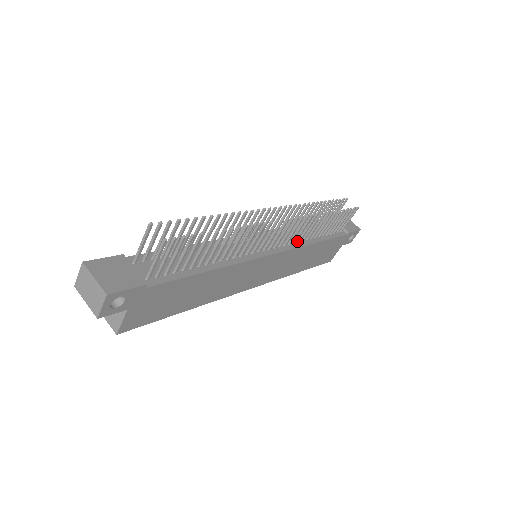
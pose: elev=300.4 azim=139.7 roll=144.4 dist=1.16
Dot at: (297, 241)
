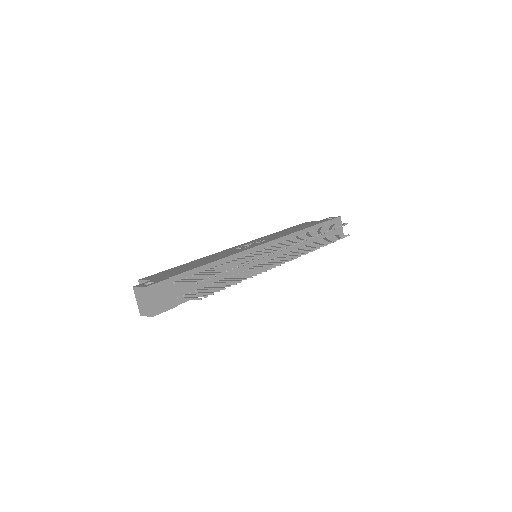
Dot at: (290, 251)
